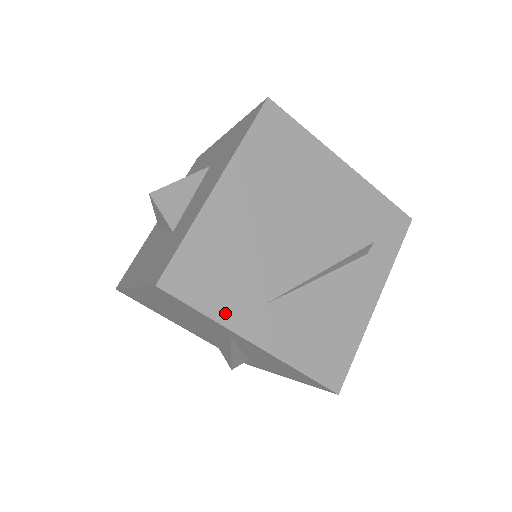
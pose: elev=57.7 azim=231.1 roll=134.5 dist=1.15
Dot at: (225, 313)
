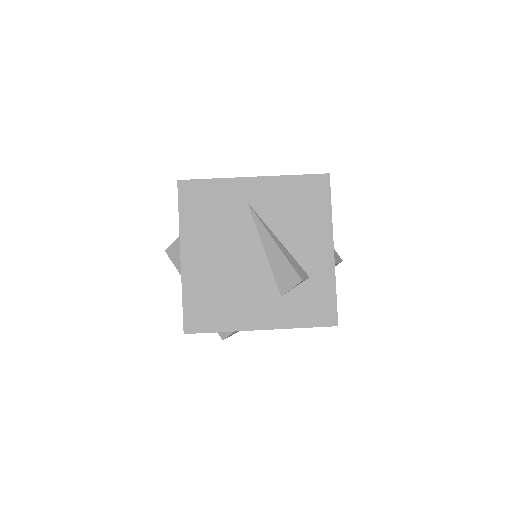
Dot at: occluded
